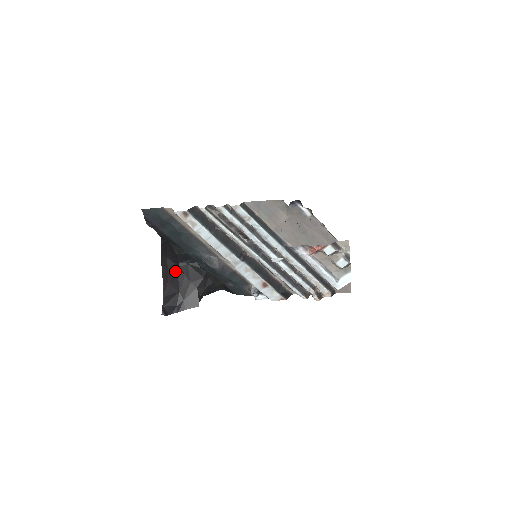
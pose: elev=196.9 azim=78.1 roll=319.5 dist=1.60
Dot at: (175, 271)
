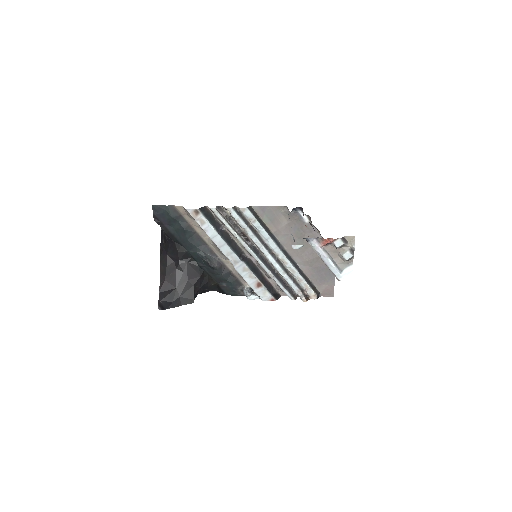
Dot at: (174, 268)
